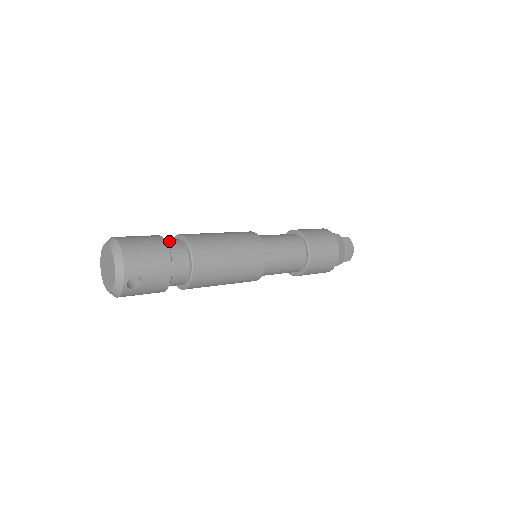
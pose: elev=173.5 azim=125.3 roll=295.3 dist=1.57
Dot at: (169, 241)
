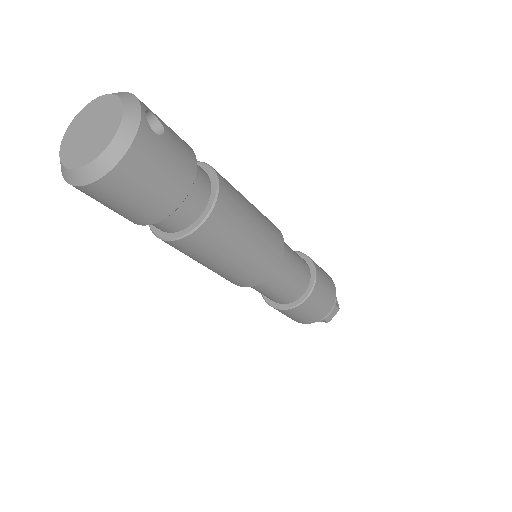
Dot at: occluded
